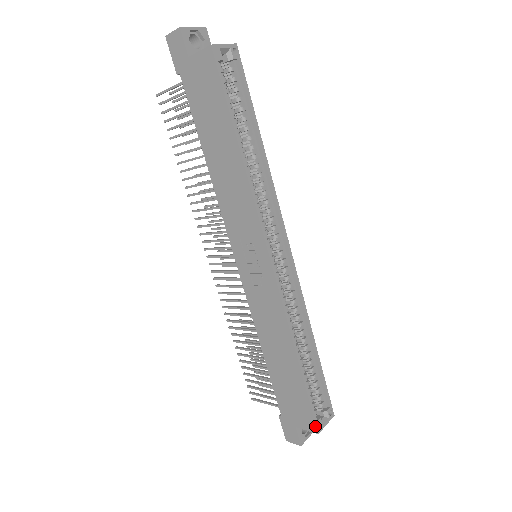
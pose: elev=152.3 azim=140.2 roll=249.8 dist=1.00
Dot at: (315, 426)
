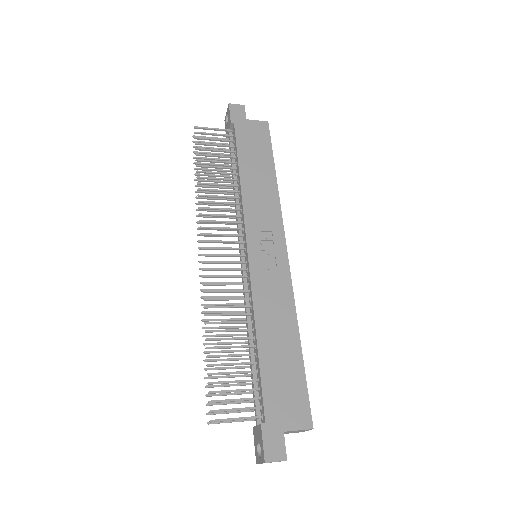
Dot at: (311, 419)
